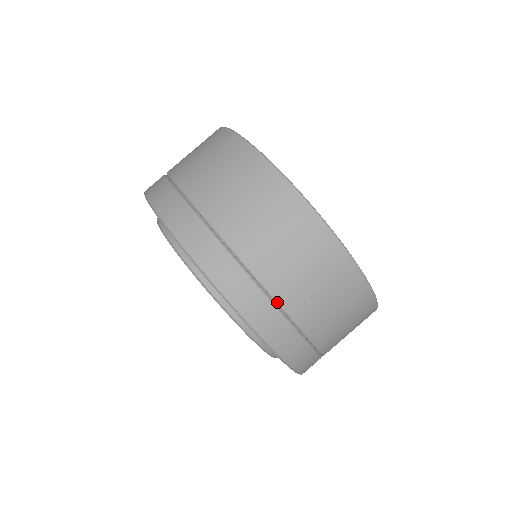
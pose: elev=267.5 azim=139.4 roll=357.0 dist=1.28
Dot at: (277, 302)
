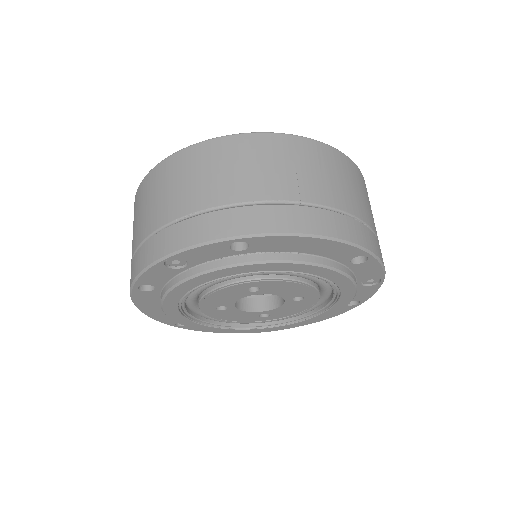
Dot at: (280, 201)
